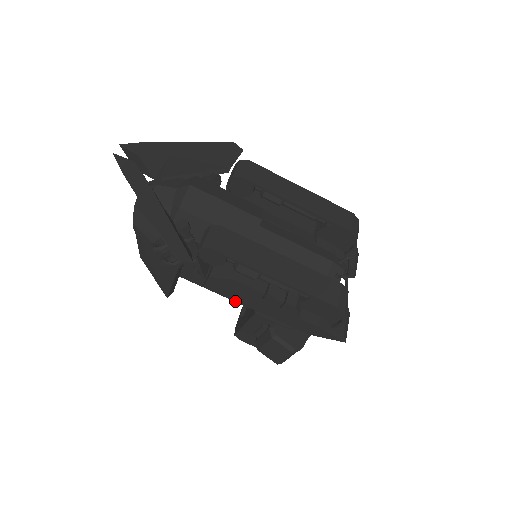
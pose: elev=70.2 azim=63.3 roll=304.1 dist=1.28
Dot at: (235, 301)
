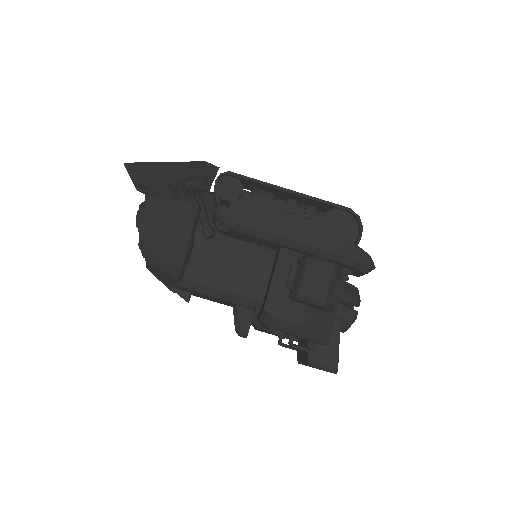
Dot at: (259, 230)
